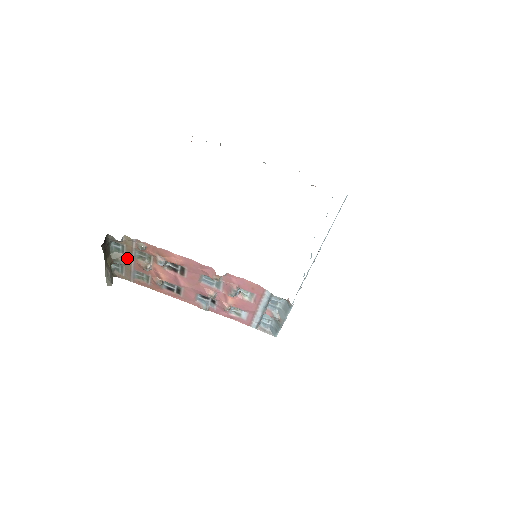
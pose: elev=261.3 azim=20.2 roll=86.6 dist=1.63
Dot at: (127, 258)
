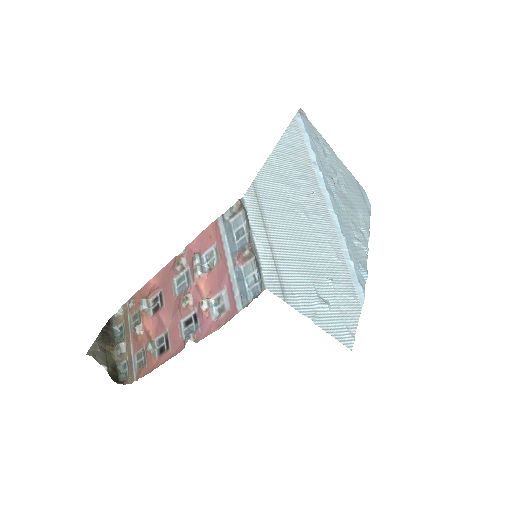
Dot at: (127, 340)
